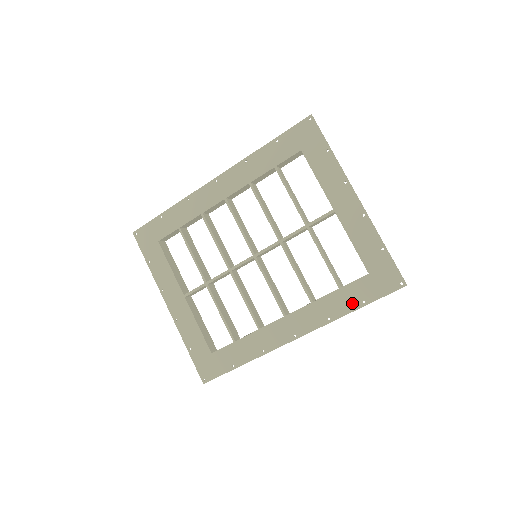
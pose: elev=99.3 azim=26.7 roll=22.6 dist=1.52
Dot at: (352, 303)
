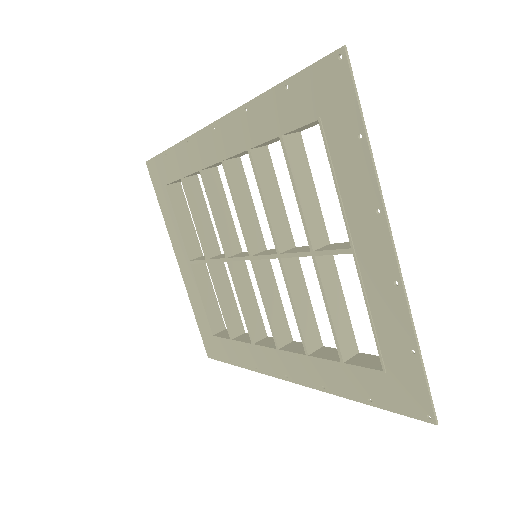
Dot at: (354, 390)
